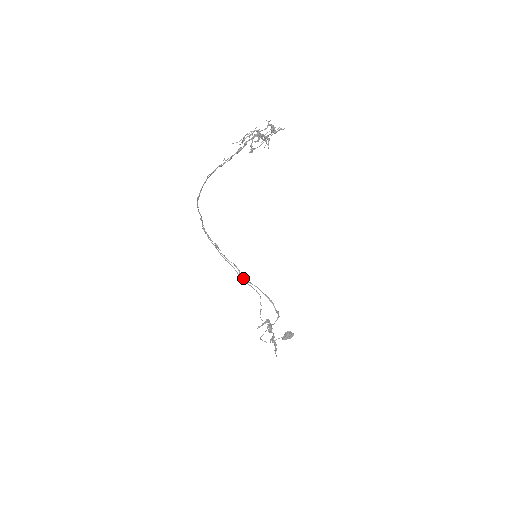
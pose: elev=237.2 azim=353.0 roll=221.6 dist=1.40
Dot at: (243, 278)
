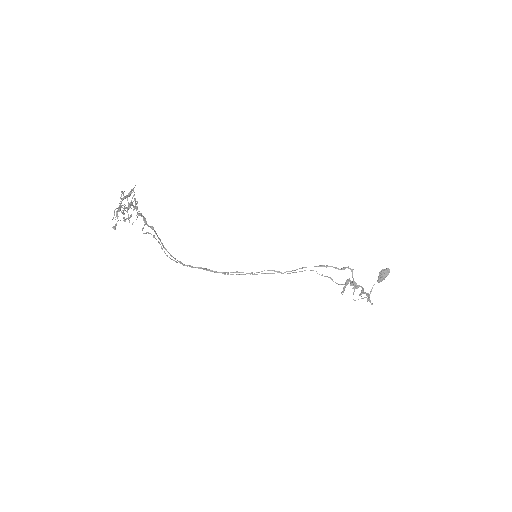
Dot at: occluded
